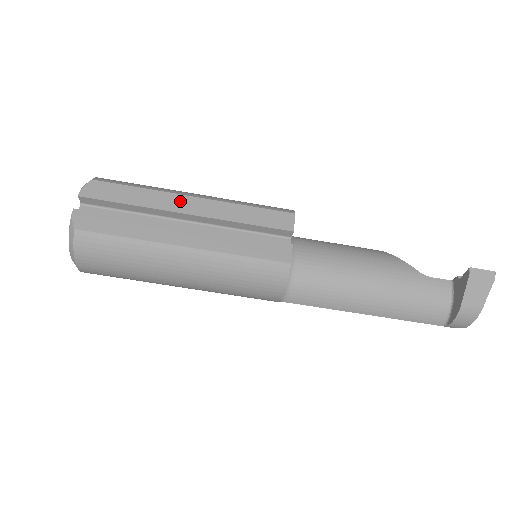
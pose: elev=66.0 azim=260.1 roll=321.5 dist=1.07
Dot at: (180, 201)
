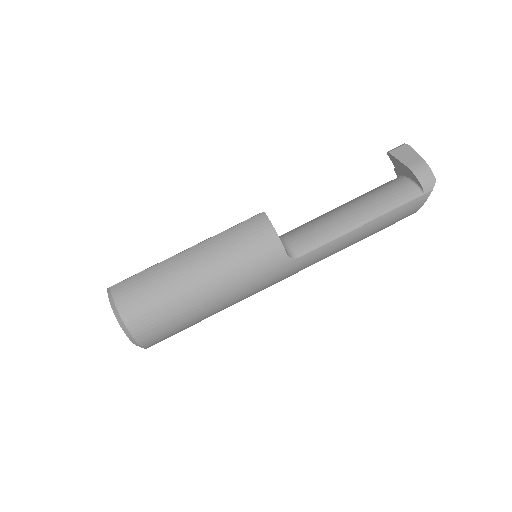
Dot at: occluded
